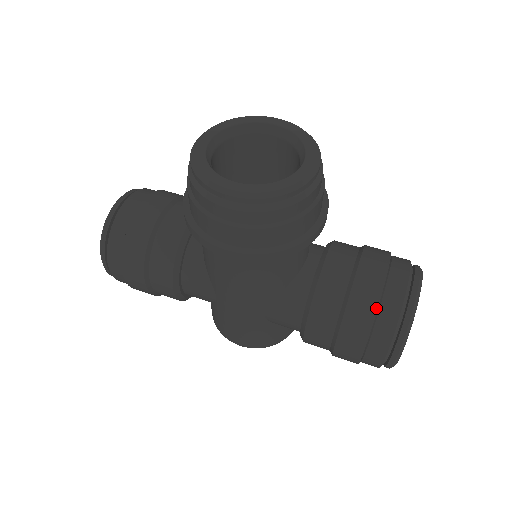
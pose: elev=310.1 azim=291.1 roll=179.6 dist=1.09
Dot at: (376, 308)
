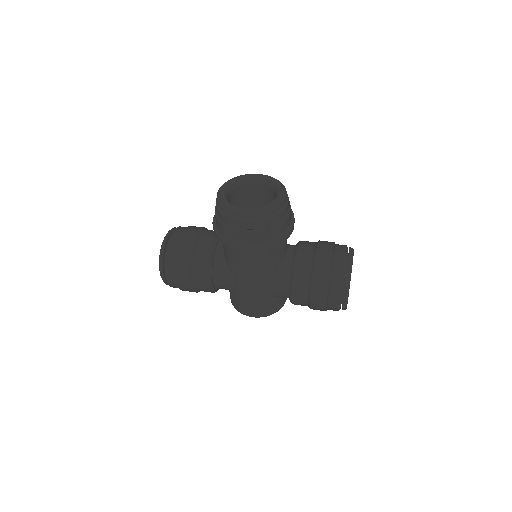
Dot at: (329, 271)
